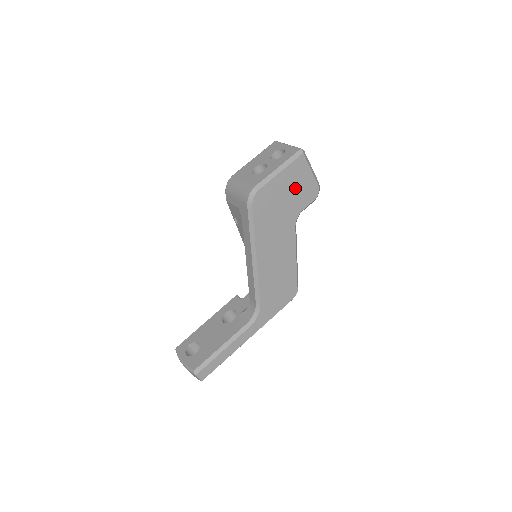
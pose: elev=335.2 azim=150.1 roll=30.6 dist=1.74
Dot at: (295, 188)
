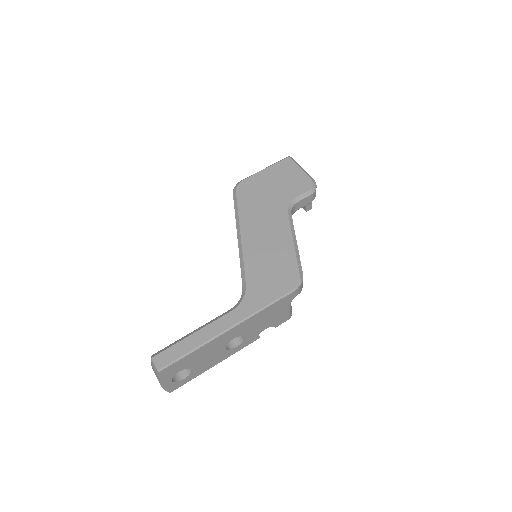
Dot at: (283, 180)
